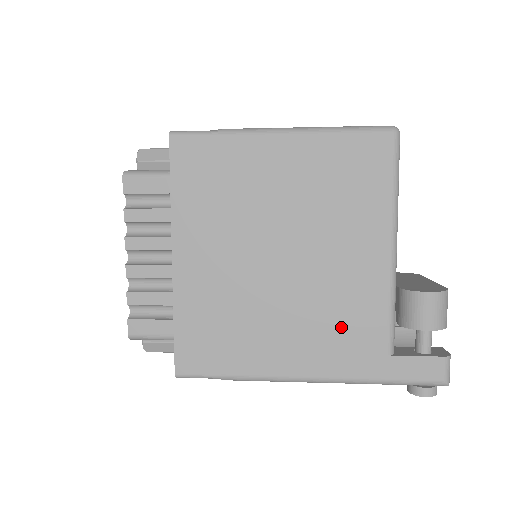
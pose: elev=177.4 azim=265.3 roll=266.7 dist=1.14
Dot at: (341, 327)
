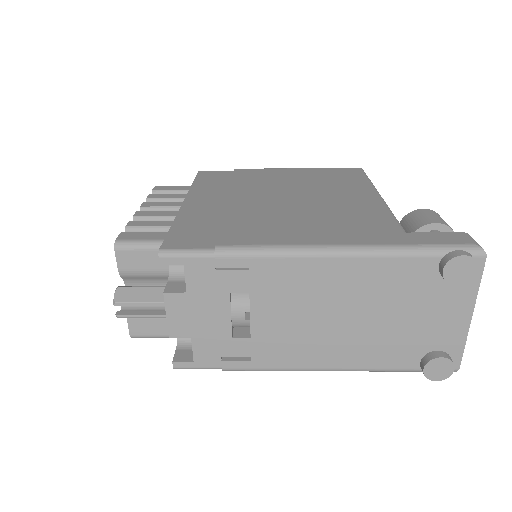
Dot at: (346, 221)
